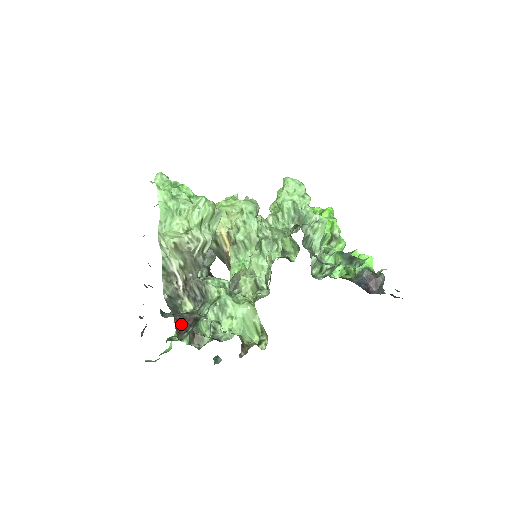
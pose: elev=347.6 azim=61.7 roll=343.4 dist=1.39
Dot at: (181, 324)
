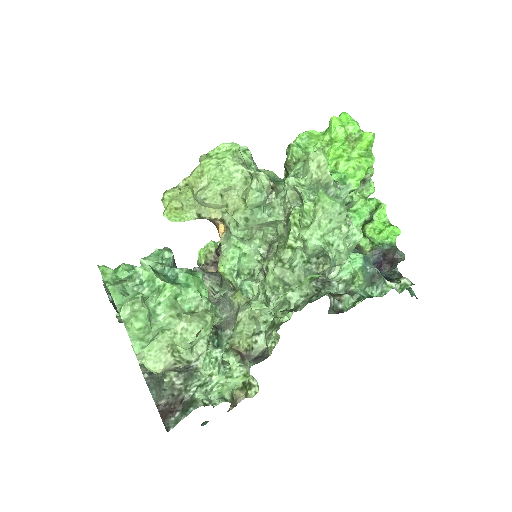
Dot at: (167, 411)
